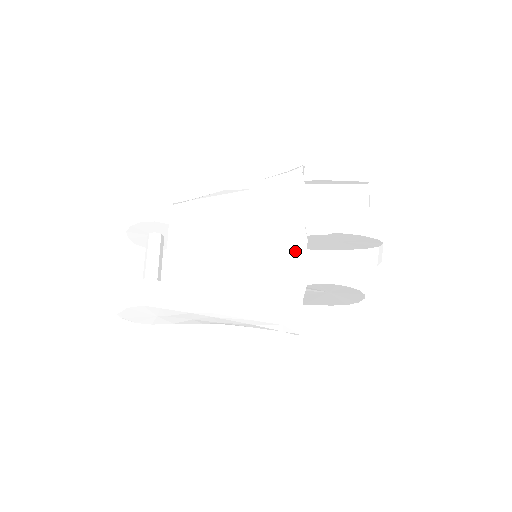
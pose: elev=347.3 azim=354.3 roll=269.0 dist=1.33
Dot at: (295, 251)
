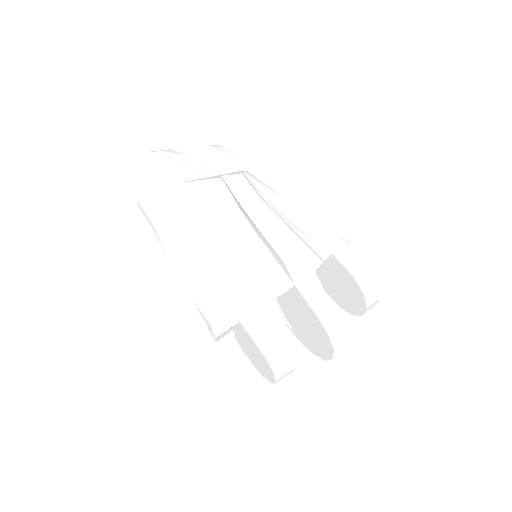
Dot at: (300, 267)
